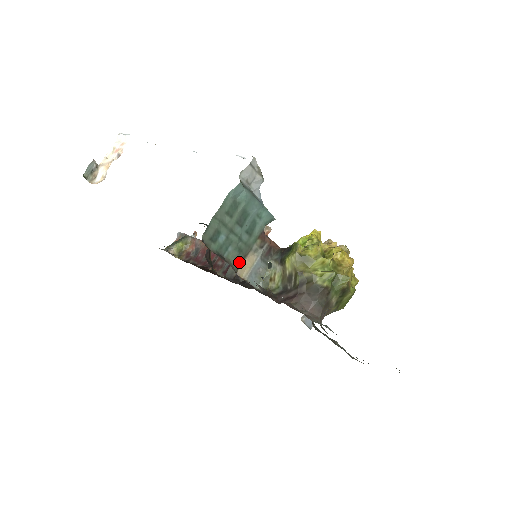
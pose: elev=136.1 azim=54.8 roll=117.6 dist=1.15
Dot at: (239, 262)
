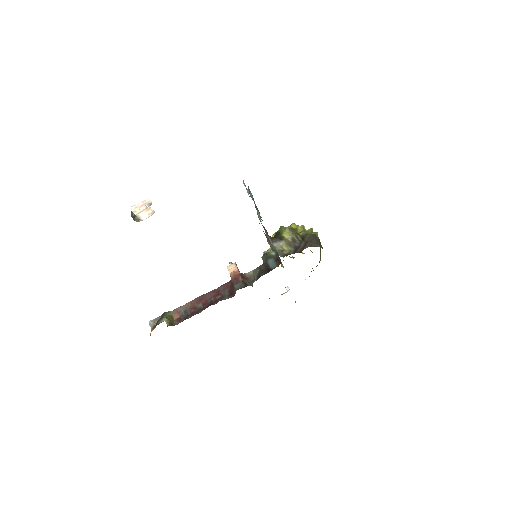
Dot at: occluded
